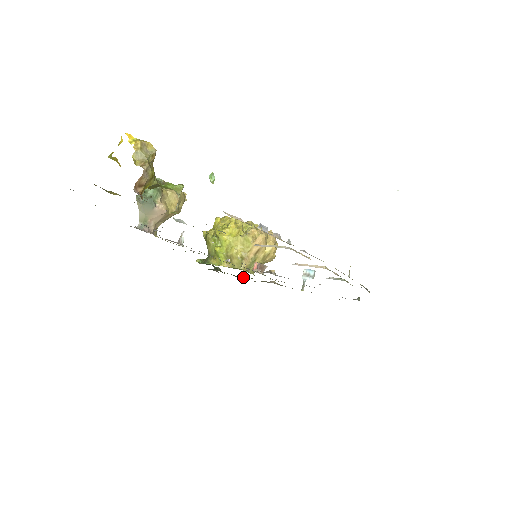
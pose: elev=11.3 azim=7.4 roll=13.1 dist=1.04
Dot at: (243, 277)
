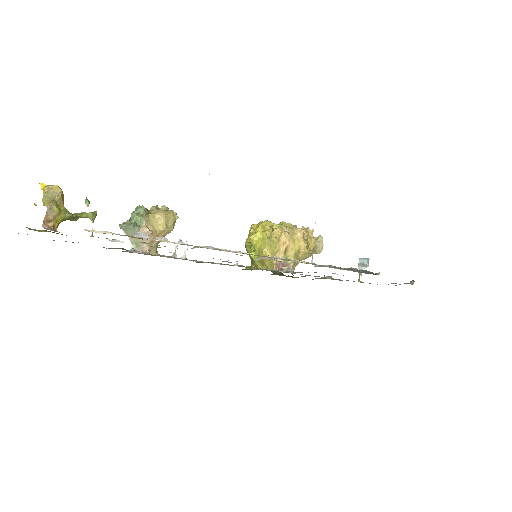
Dot at: occluded
